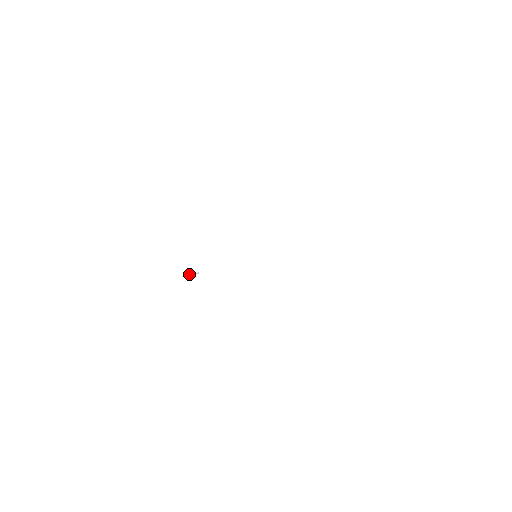
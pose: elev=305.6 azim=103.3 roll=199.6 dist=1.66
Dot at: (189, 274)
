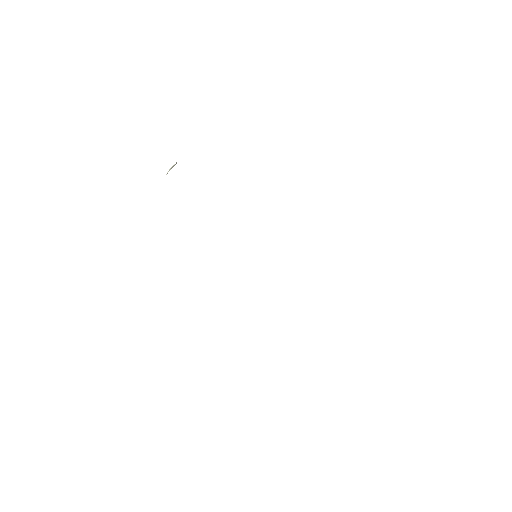
Dot at: occluded
